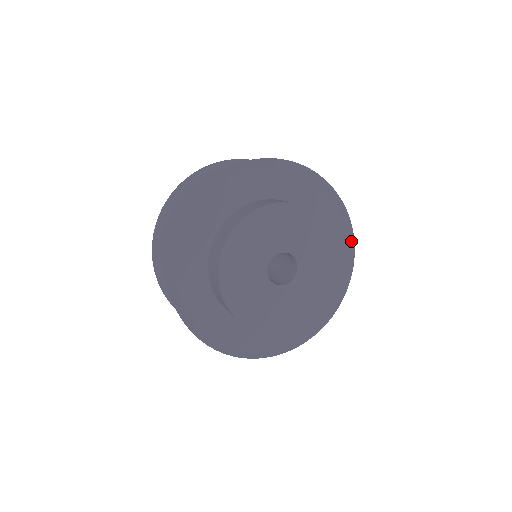
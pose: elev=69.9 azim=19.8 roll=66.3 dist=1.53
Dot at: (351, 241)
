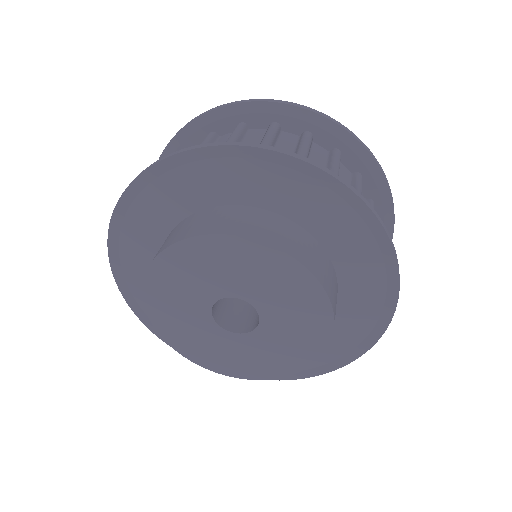
Dot at: (386, 318)
